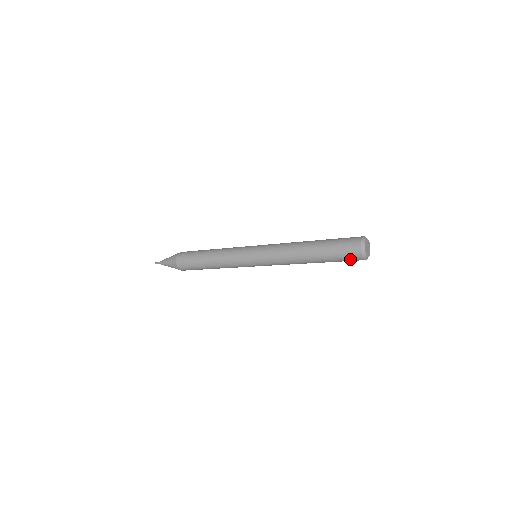
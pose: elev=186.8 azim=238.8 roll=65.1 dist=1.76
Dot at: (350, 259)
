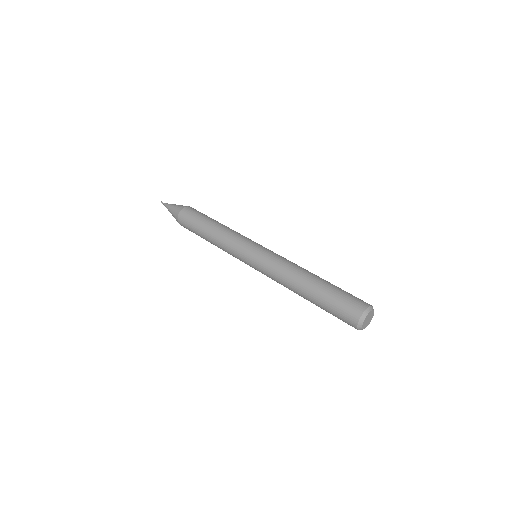
Dot at: (345, 322)
